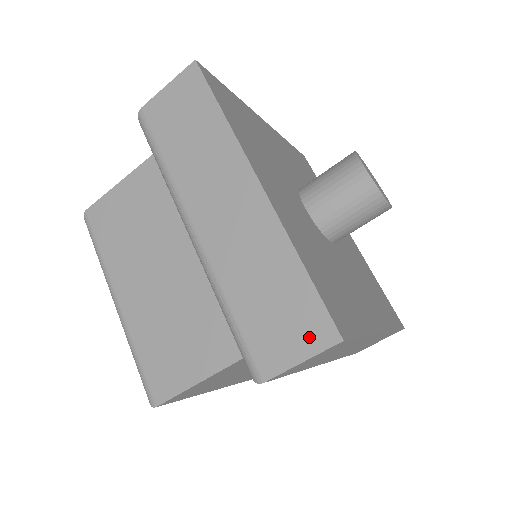
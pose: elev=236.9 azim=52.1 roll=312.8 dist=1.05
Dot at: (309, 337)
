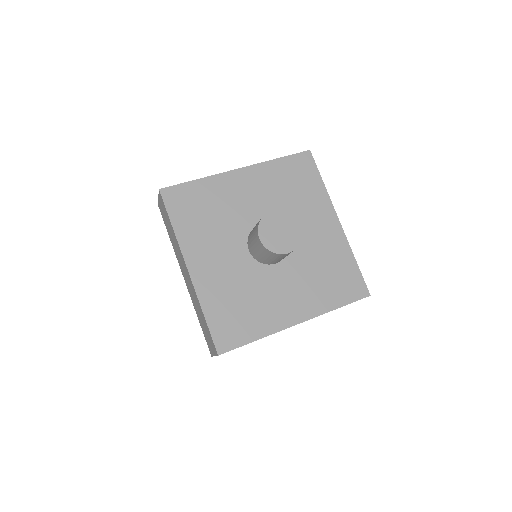
Dot at: (213, 348)
